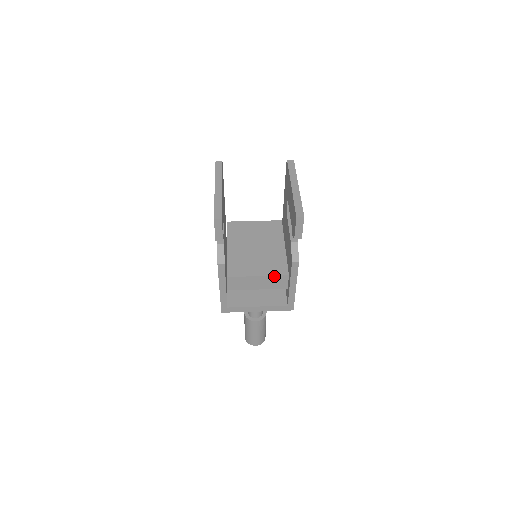
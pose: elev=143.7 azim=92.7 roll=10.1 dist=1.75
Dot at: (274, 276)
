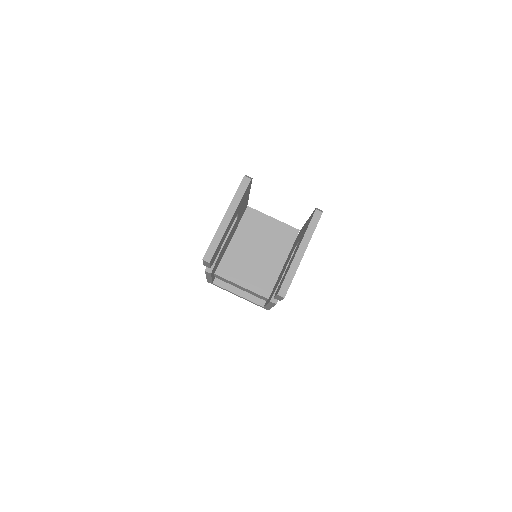
Dot at: (256, 293)
